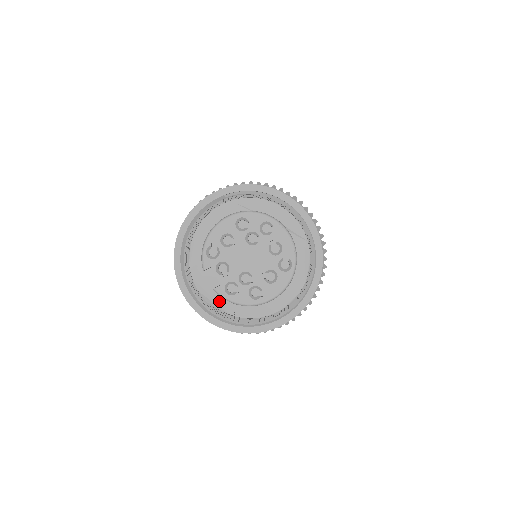
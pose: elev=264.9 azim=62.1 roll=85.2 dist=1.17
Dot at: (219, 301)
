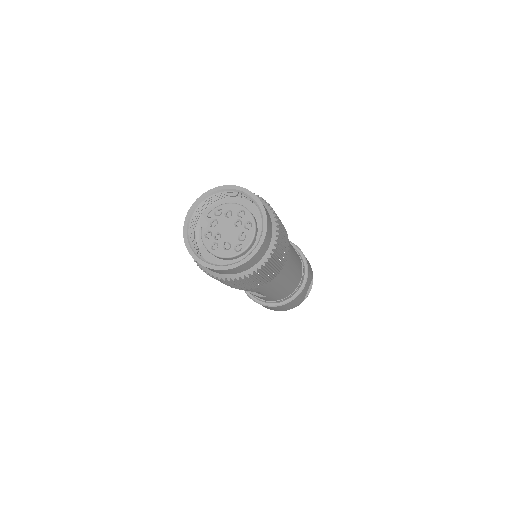
Dot at: (200, 236)
